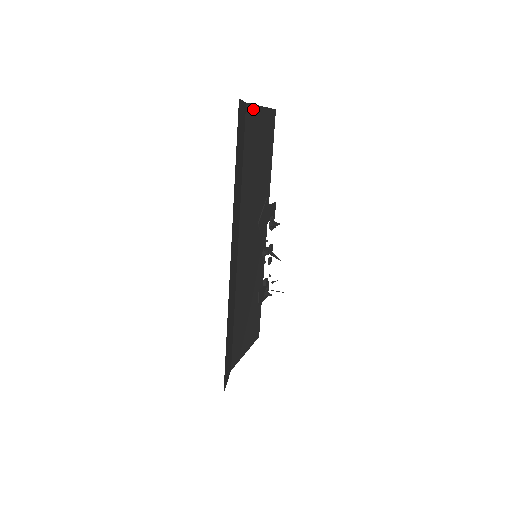
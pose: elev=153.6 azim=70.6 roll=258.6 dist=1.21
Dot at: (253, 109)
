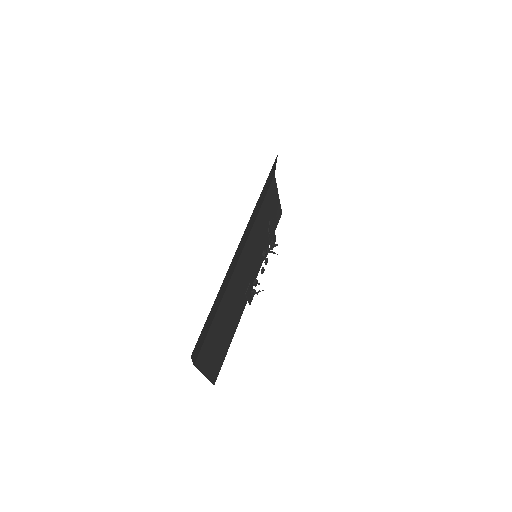
Dot at: (275, 186)
